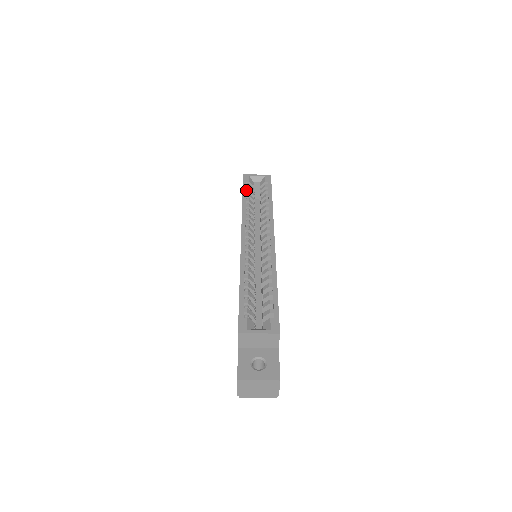
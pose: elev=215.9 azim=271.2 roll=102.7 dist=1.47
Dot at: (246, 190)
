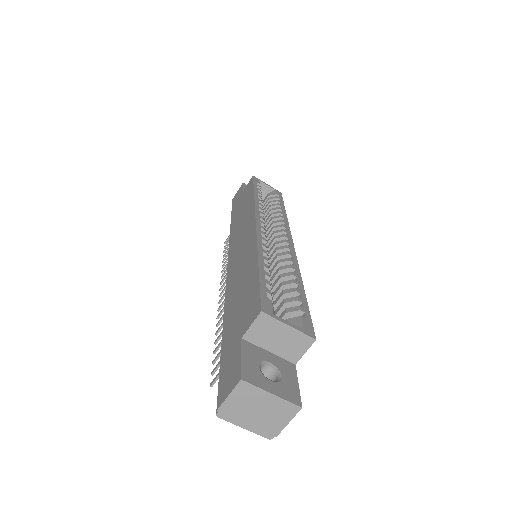
Dot at: (257, 188)
